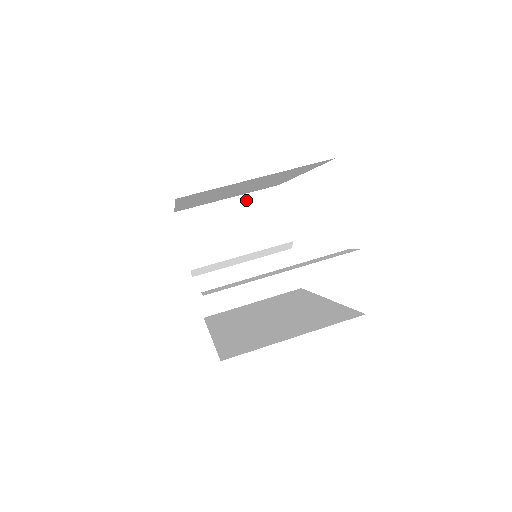
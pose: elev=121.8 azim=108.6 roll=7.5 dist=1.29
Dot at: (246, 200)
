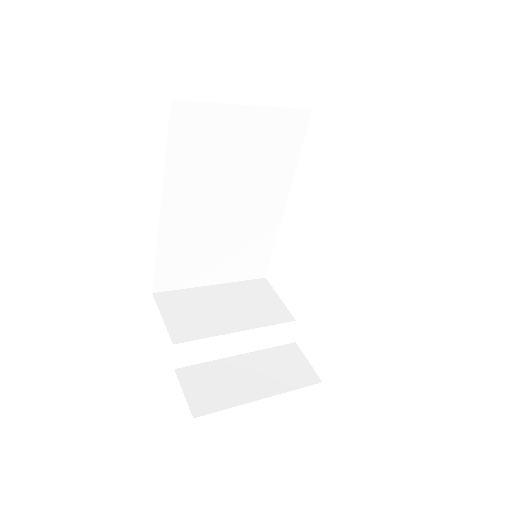
Dot at: (233, 287)
